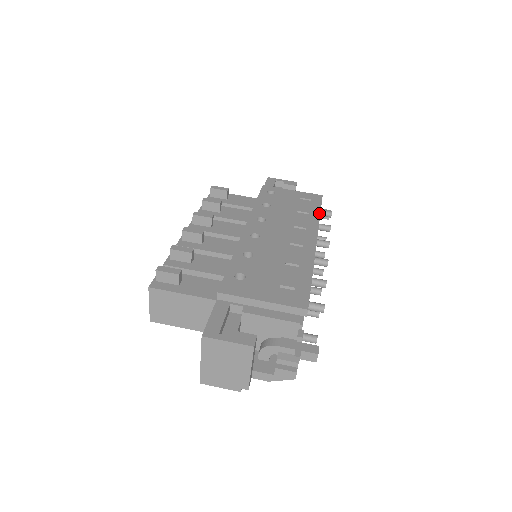
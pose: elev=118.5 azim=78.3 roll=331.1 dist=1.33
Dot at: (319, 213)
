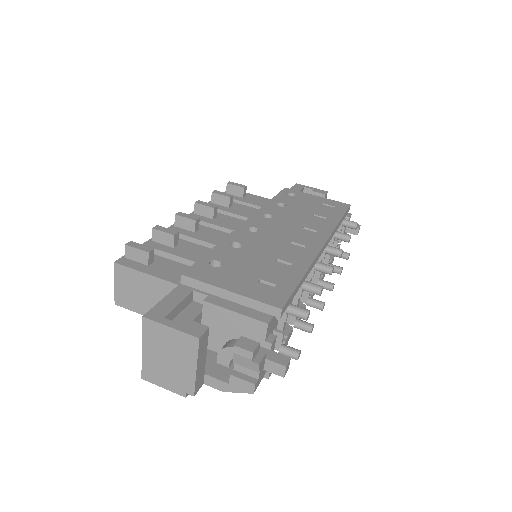
Dot at: (339, 219)
